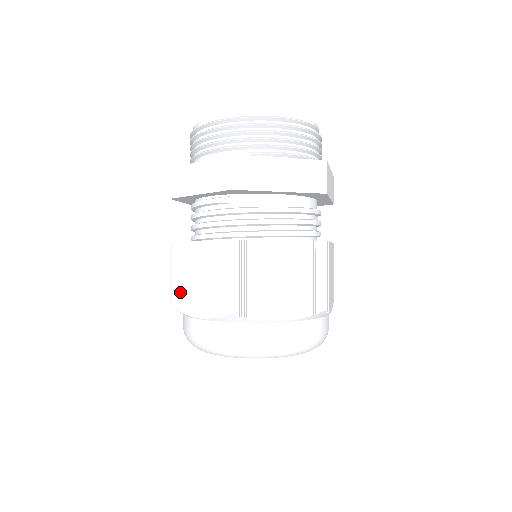
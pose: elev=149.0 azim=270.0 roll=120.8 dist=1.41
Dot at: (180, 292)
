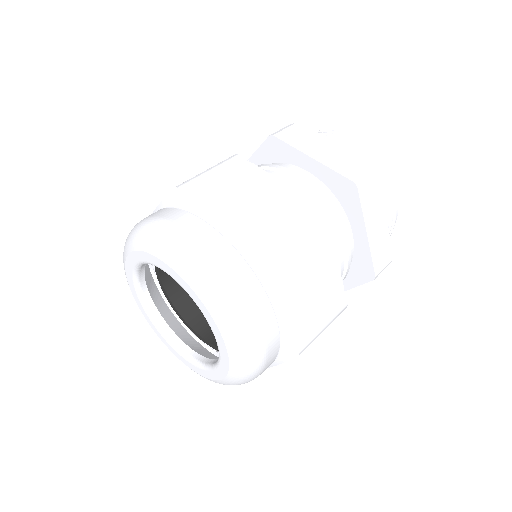
Dot at: occluded
